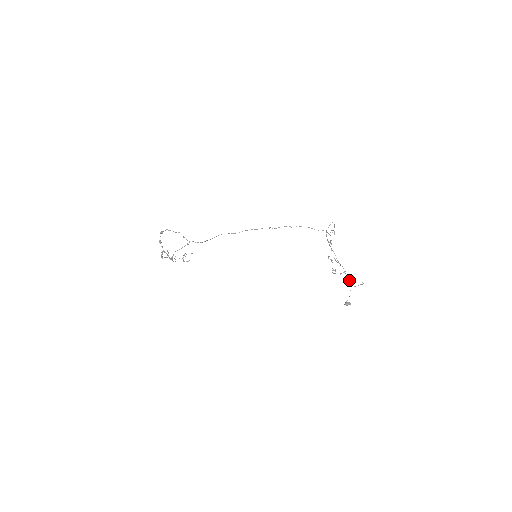
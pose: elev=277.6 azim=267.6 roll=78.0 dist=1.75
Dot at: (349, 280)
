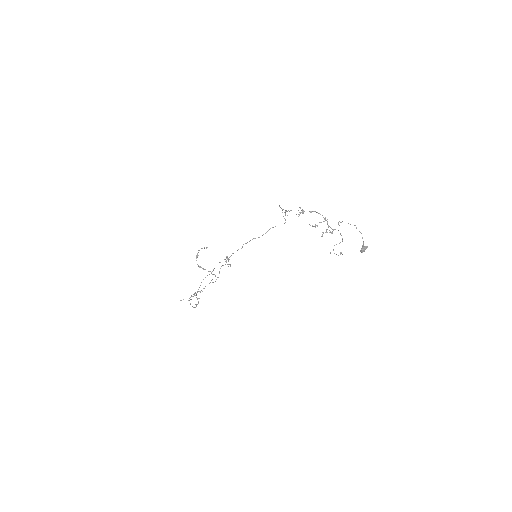
Dot at: occluded
